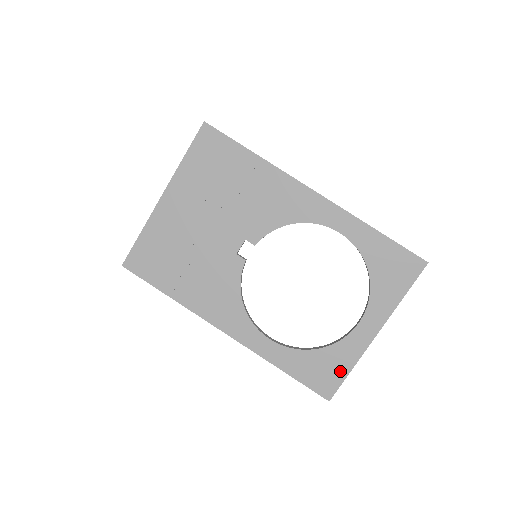
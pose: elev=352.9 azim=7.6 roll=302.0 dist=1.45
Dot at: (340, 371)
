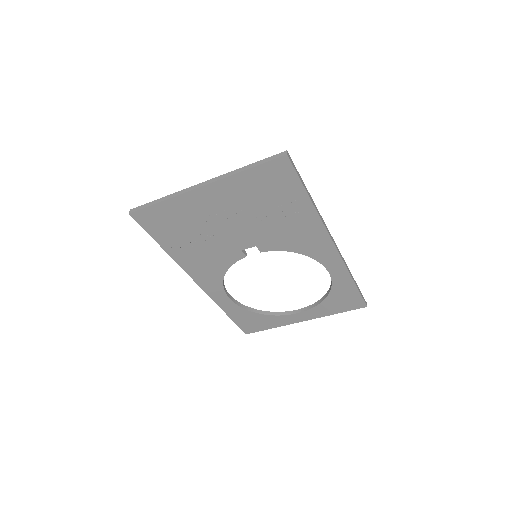
Dot at: (265, 326)
